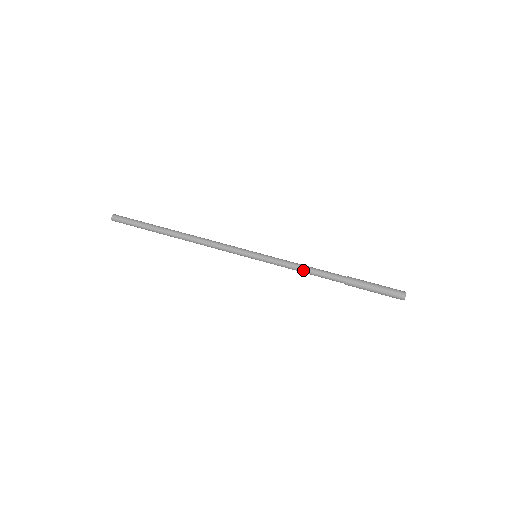
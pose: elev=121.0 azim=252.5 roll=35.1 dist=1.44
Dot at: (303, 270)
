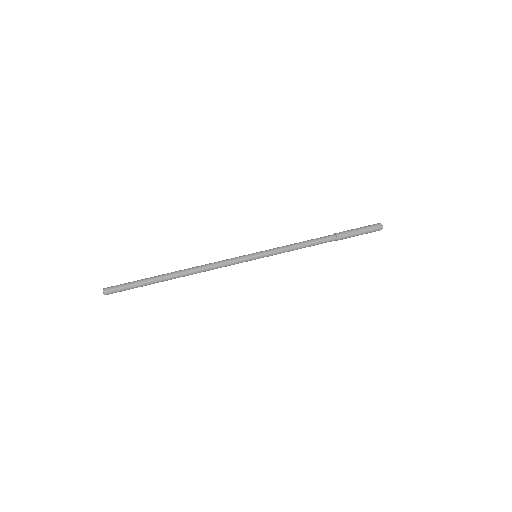
Dot at: (300, 246)
